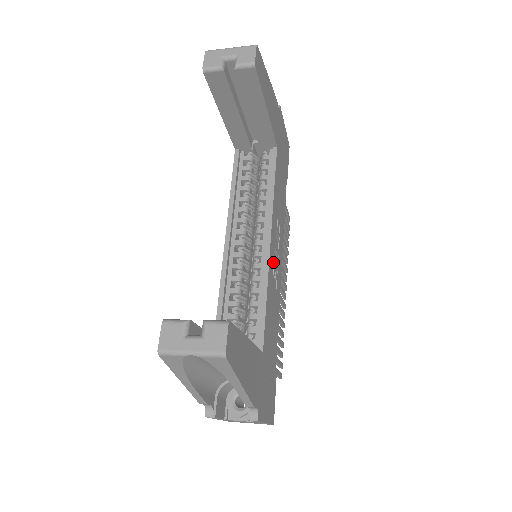
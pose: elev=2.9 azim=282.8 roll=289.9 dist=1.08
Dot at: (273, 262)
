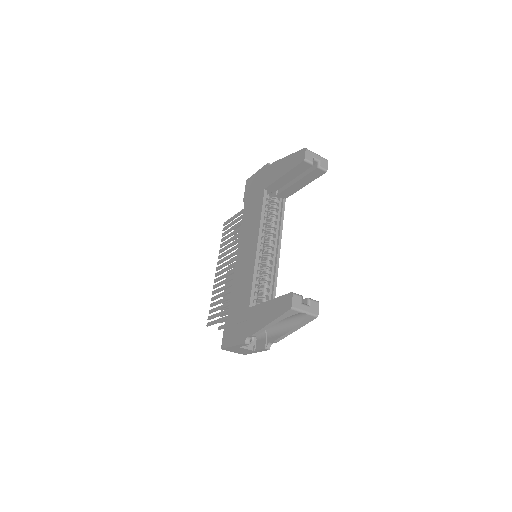
Dot at: occluded
